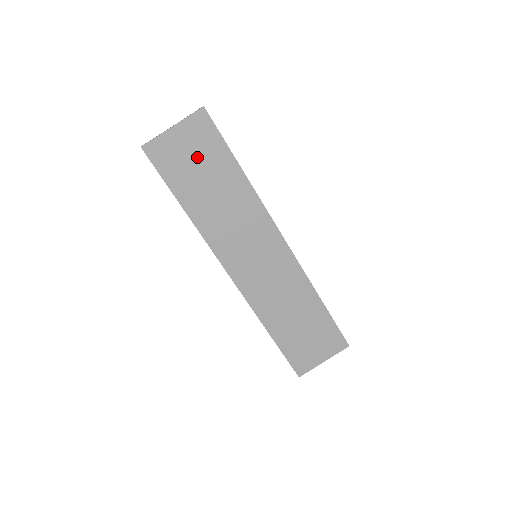
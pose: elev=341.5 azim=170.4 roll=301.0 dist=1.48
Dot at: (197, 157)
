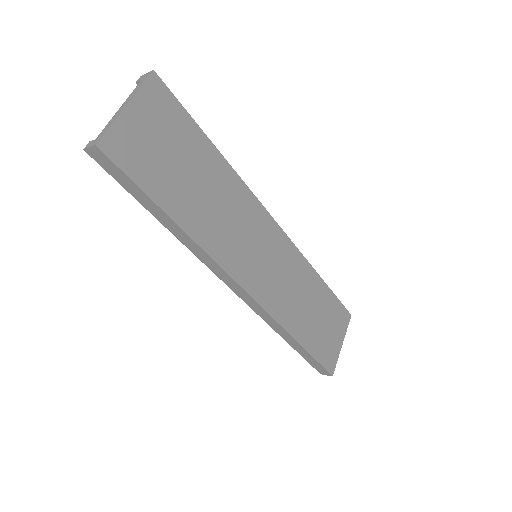
Dot at: (168, 143)
